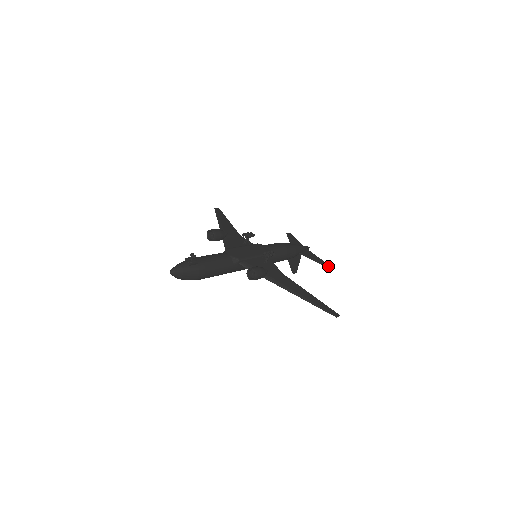
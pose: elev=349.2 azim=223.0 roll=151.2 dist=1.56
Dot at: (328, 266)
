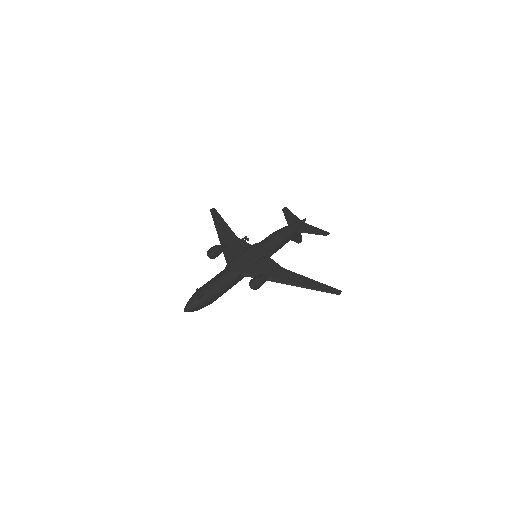
Dot at: (326, 234)
